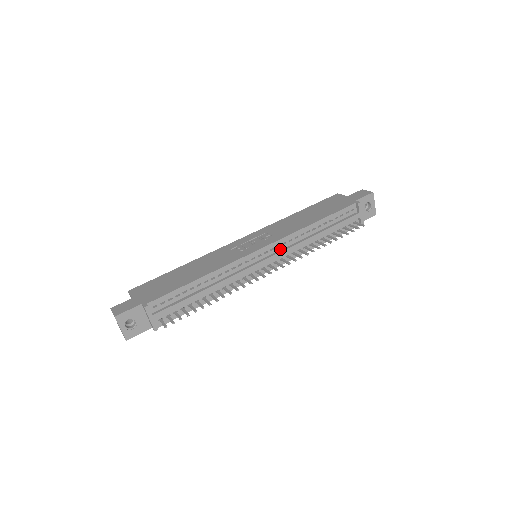
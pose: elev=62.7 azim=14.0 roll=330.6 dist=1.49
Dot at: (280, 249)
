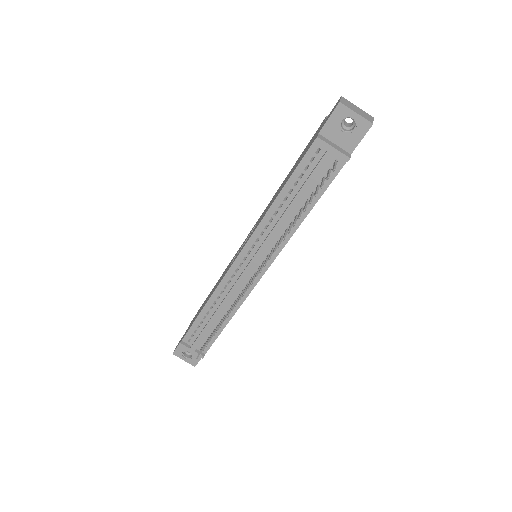
Dot at: (258, 247)
